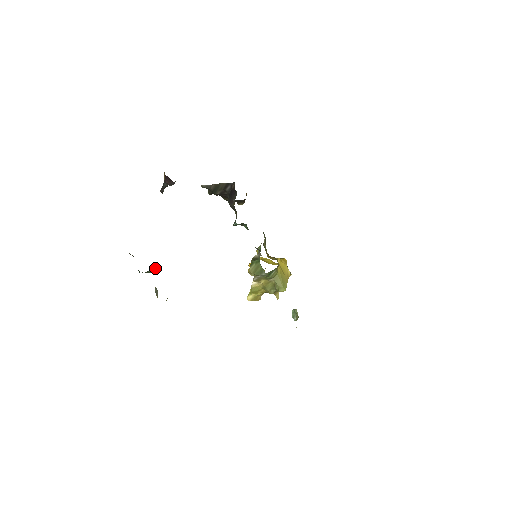
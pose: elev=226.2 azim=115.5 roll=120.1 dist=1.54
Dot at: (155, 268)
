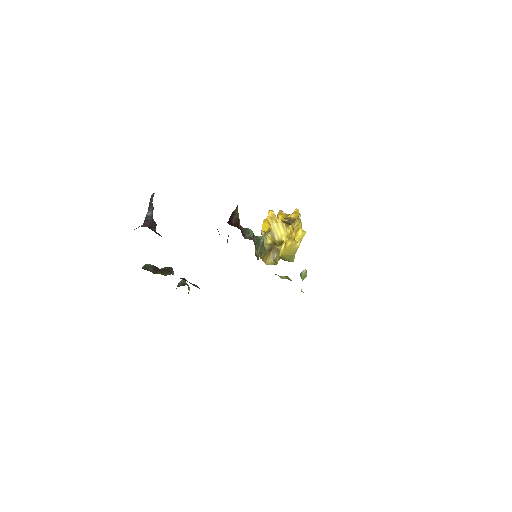
Dot at: occluded
